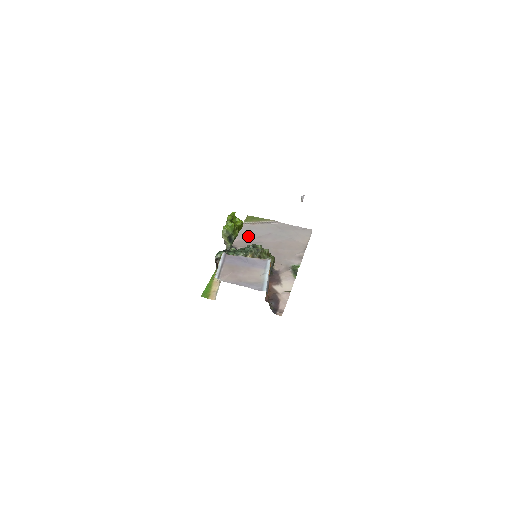
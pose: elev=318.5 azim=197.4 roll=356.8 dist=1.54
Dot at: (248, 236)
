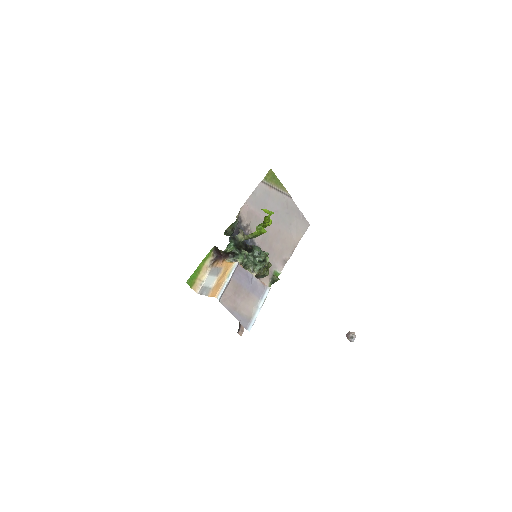
Dot at: (258, 205)
